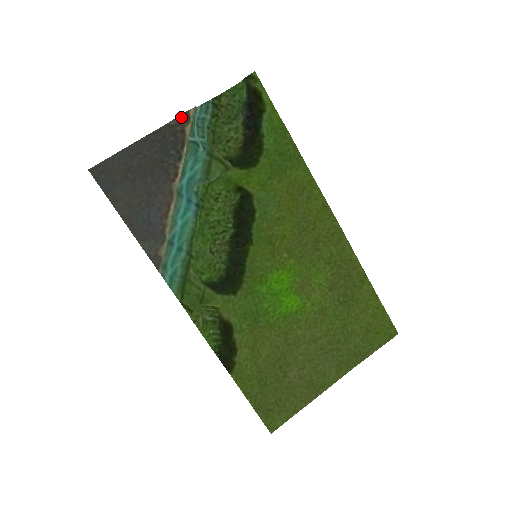
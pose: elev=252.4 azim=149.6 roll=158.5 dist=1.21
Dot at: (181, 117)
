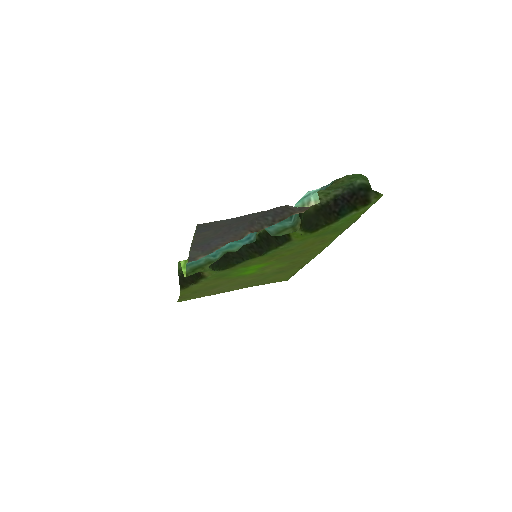
Dot at: (301, 208)
